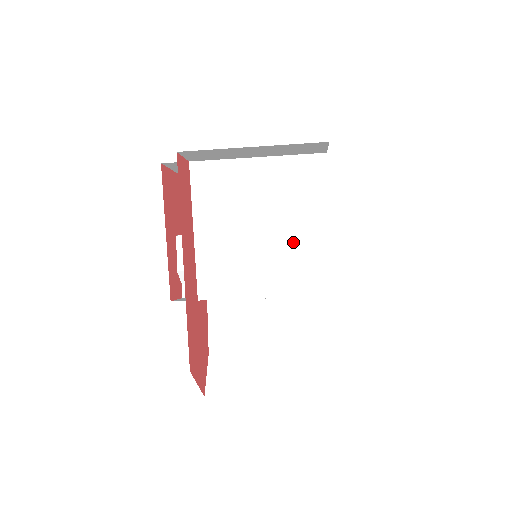
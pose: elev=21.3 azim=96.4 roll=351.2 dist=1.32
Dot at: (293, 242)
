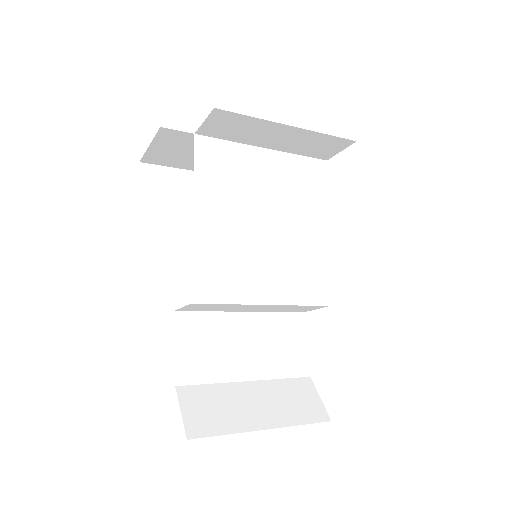
Dot at: (297, 244)
